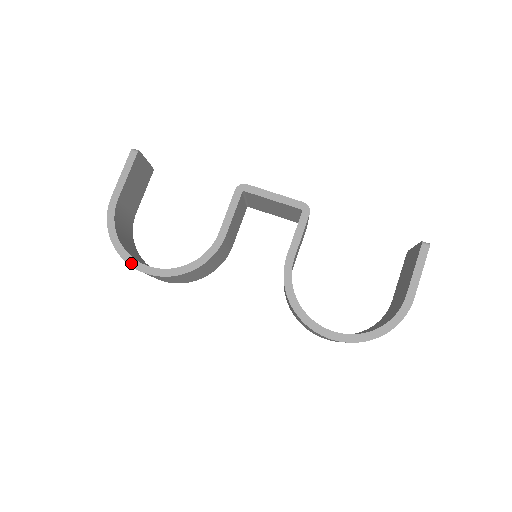
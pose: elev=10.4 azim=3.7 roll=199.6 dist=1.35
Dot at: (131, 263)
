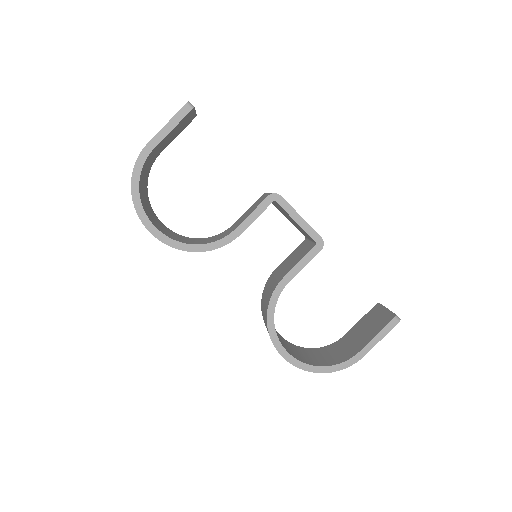
Dot at: (142, 219)
